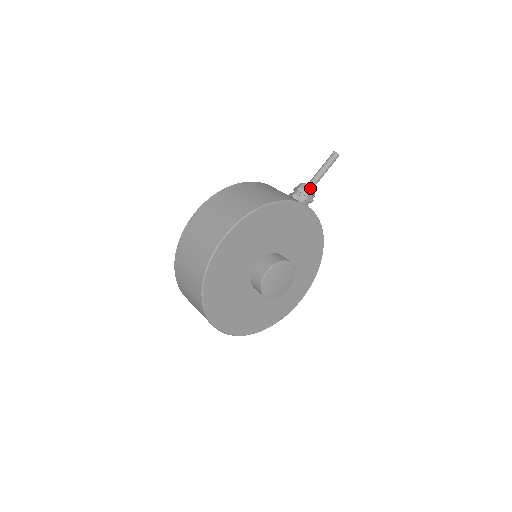
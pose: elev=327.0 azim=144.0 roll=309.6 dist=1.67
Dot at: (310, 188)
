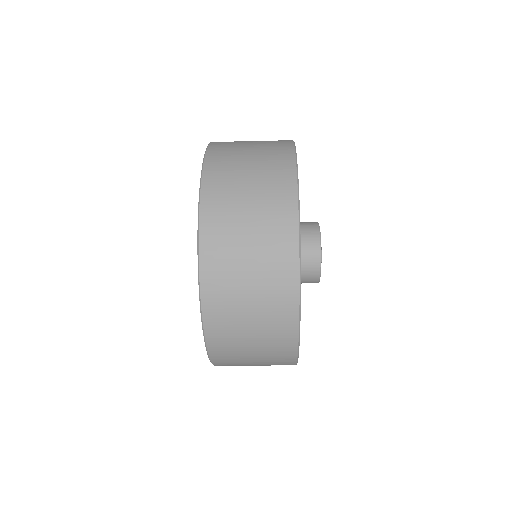
Dot at: occluded
